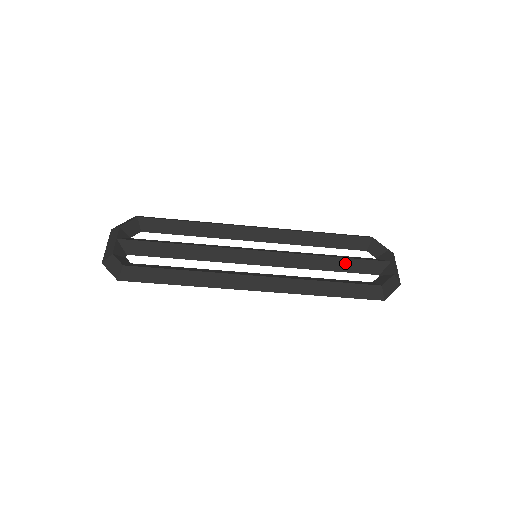
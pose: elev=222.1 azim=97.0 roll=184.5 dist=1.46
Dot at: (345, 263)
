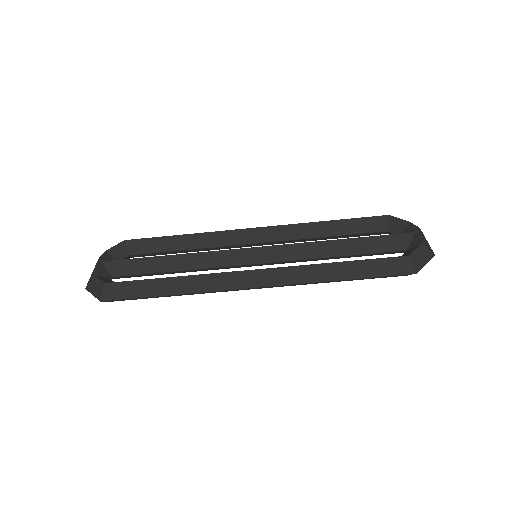
Dot at: (360, 244)
